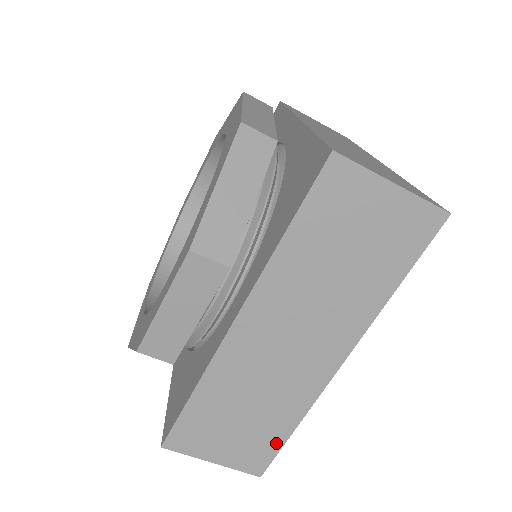
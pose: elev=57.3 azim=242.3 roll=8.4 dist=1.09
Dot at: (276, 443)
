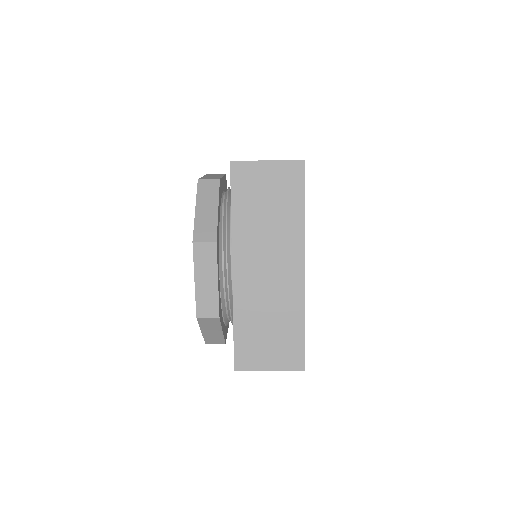
Dot at: occluded
